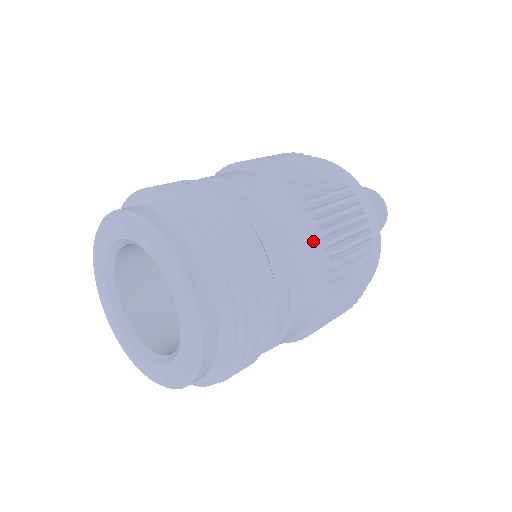
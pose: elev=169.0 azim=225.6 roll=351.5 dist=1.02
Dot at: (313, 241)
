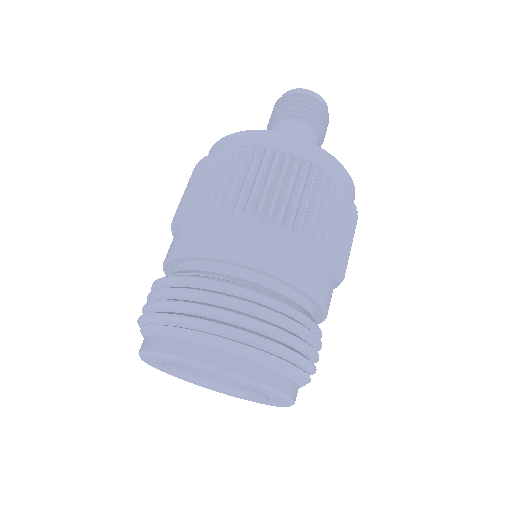
Dot at: (296, 242)
